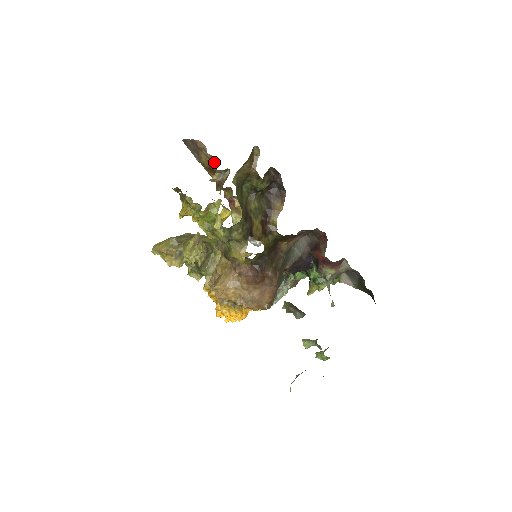
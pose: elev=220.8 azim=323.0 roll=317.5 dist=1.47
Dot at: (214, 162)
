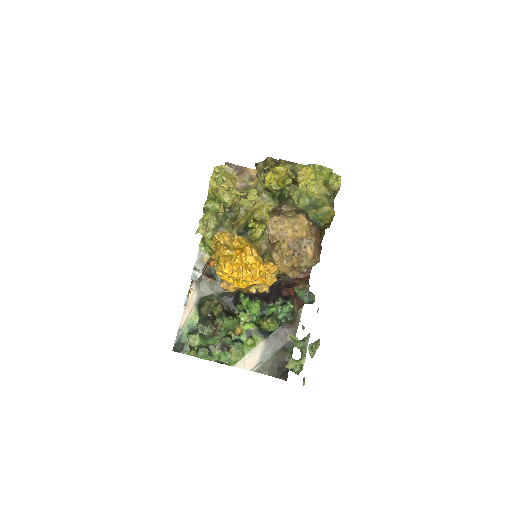
Dot at: occluded
